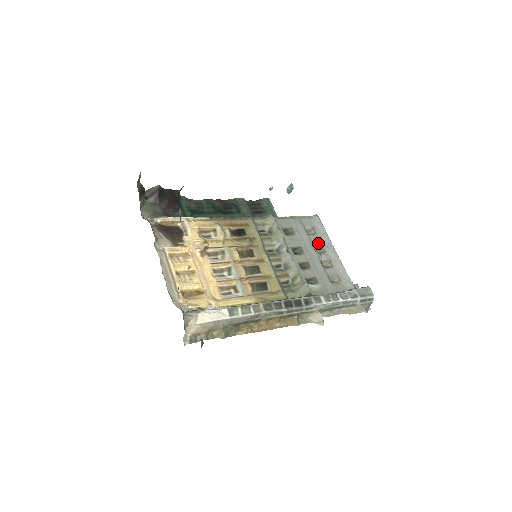
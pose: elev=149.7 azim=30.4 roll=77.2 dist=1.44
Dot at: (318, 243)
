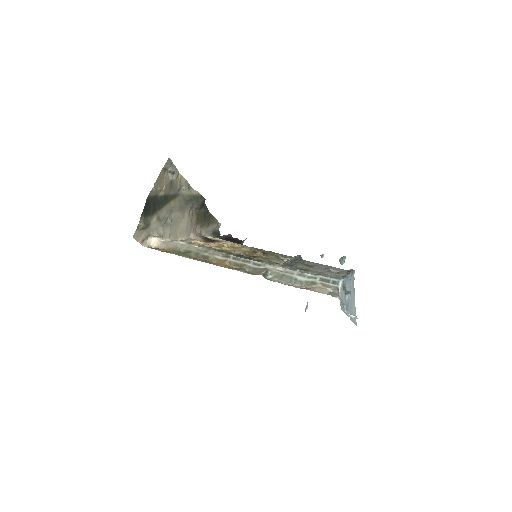
Dot at: (332, 274)
